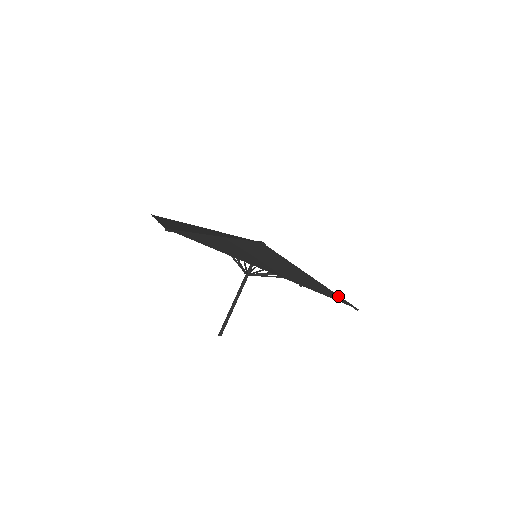
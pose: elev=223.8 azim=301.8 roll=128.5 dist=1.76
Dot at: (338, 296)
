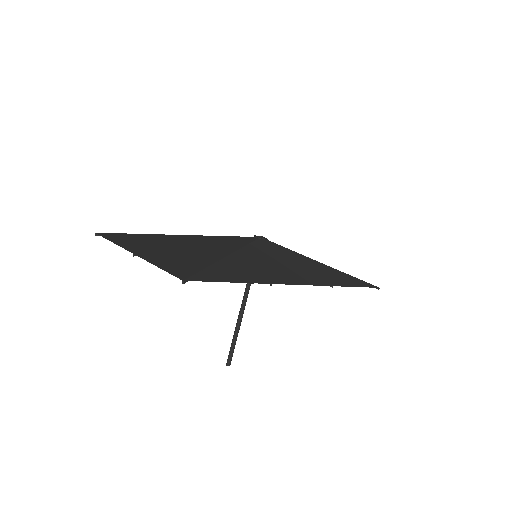
Dot at: (358, 279)
